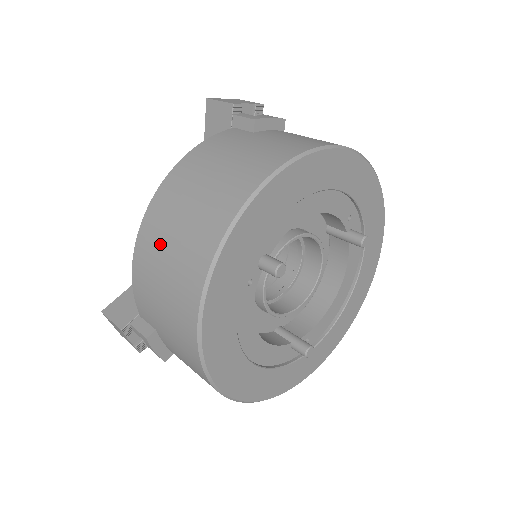
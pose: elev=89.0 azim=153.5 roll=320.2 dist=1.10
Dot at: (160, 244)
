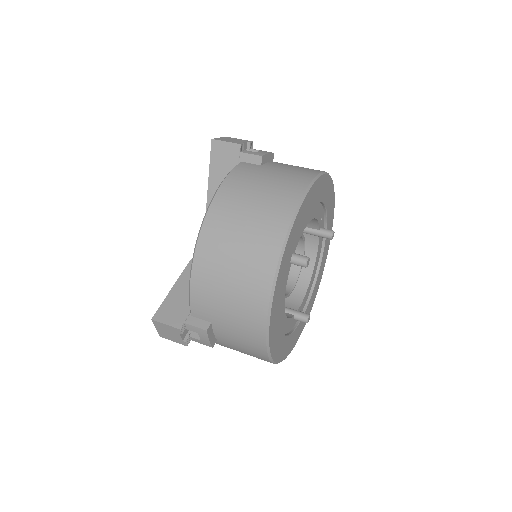
Dot at: (223, 256)
